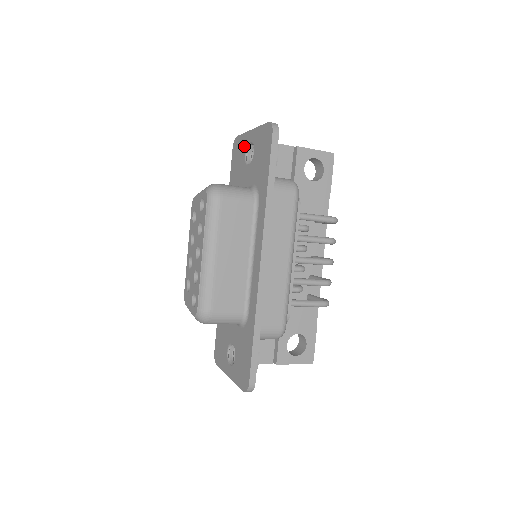
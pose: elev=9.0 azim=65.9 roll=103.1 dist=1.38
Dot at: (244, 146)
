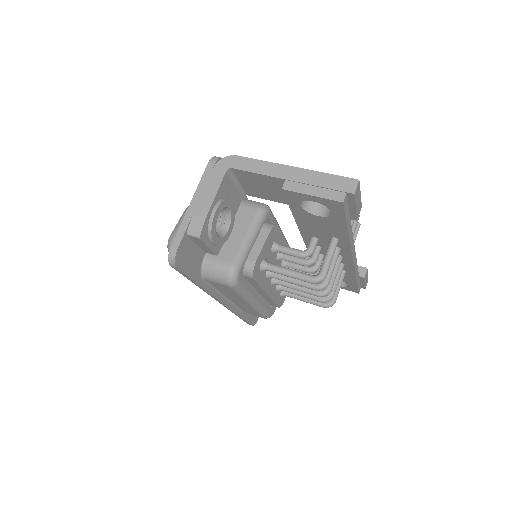
Dot at: occluded
